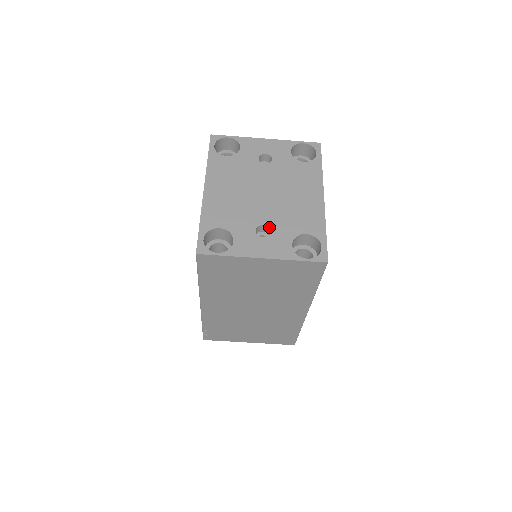
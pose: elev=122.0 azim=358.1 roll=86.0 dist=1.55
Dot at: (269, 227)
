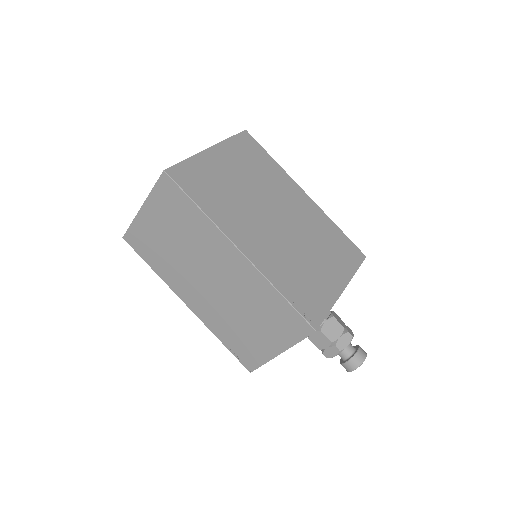
Dot at: occluded
